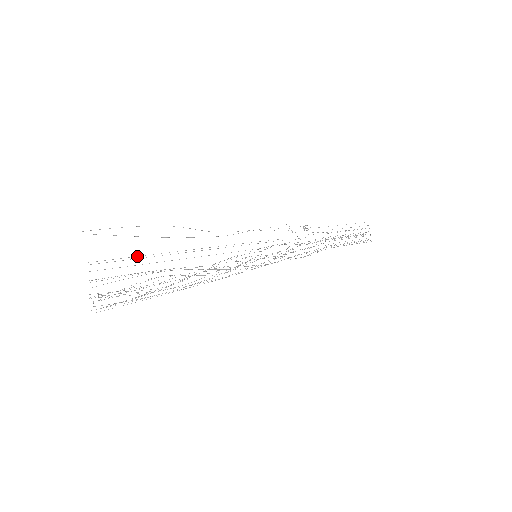
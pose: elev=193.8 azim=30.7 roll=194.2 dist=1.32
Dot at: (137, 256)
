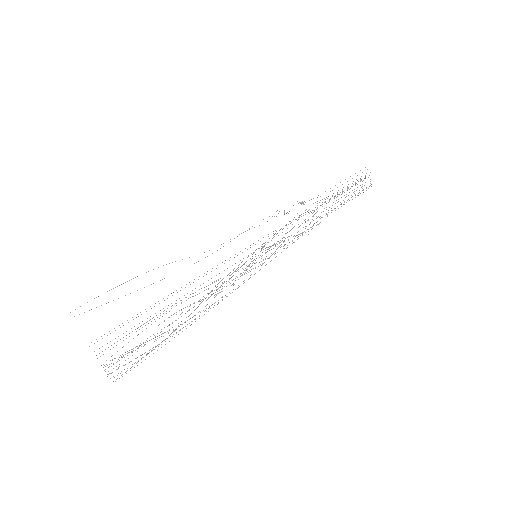
Dot at: (137, 314)
